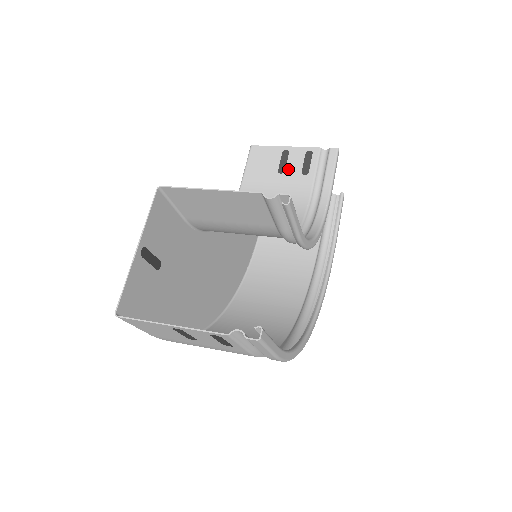
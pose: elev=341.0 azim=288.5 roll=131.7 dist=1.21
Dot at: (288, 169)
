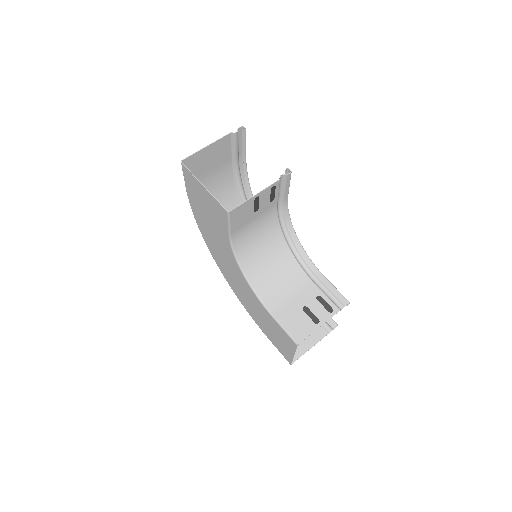
Dot at: (261, 206)
